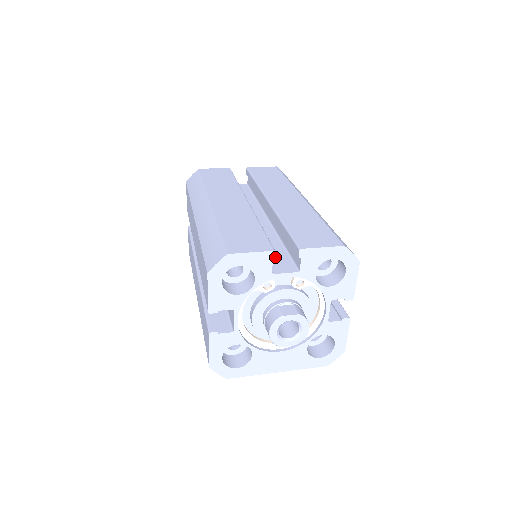
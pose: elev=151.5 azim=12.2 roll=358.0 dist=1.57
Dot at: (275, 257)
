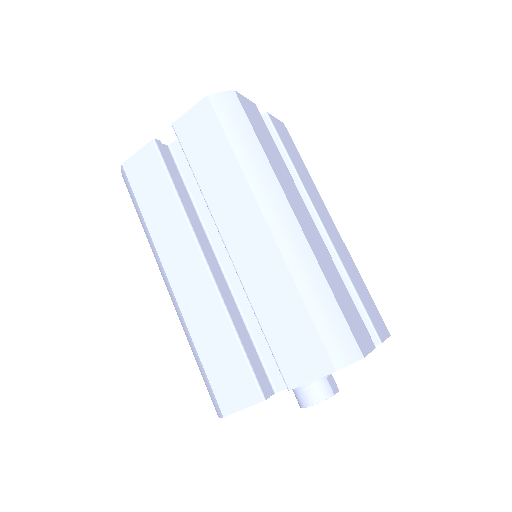
Dot at: occluded
